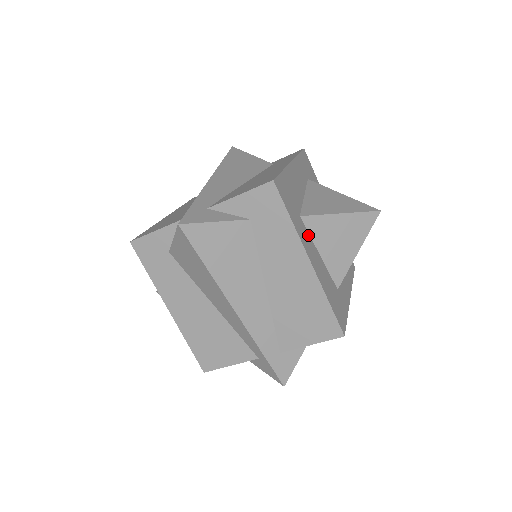
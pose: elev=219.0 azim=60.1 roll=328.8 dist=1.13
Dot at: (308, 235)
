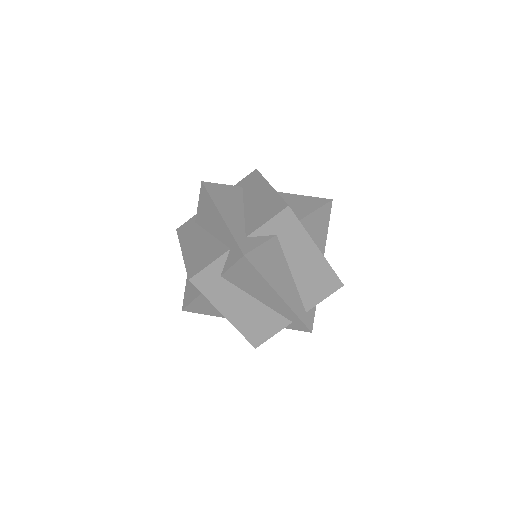
Dot at: occluded
